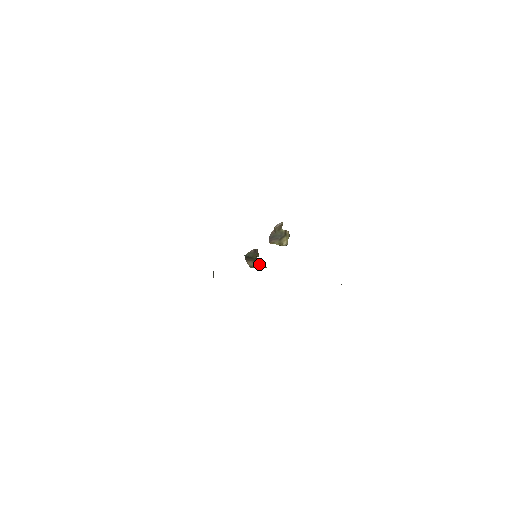
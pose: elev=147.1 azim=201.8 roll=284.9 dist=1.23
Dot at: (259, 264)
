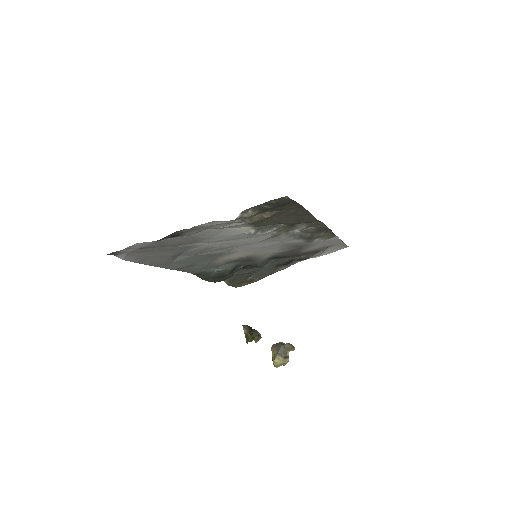
Dot at: (248, 335)
